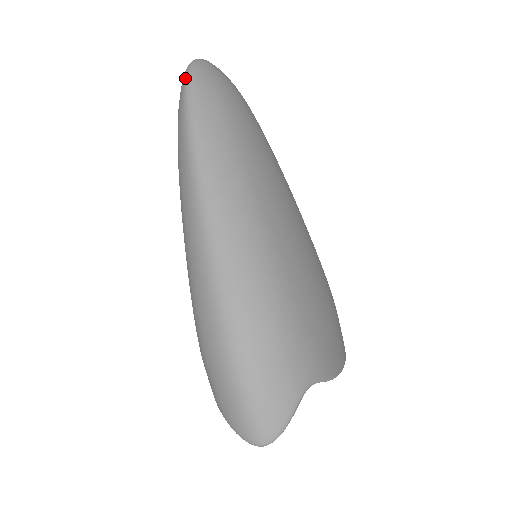
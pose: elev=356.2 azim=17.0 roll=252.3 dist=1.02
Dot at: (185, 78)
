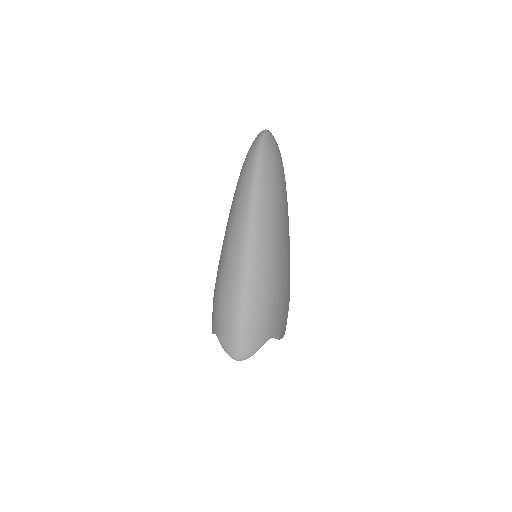
Dot at: (259, 143)
